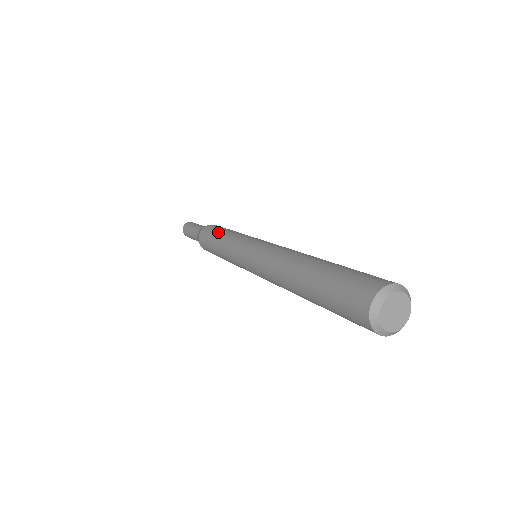
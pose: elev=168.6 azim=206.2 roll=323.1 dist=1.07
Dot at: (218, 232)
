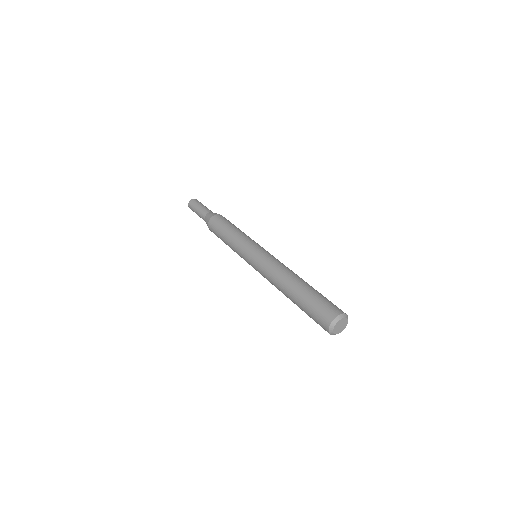
Dot at: (232, 225)
